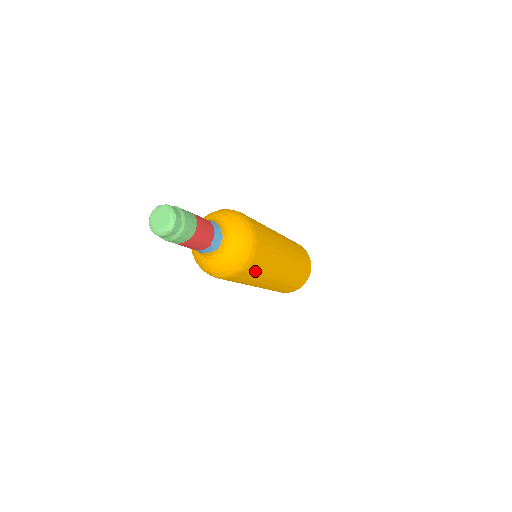
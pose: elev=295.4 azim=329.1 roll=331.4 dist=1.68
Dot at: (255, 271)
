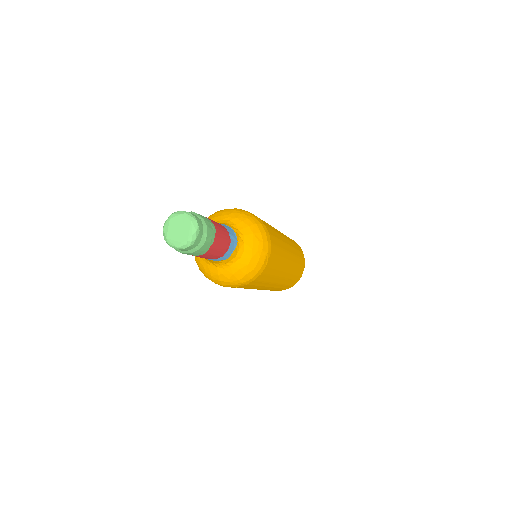
Dot at: (276, 250)
